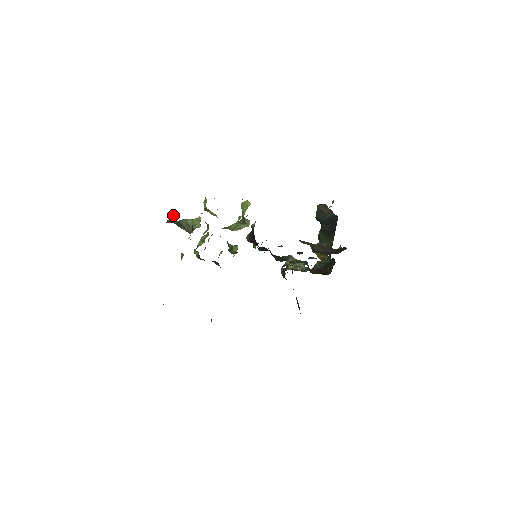
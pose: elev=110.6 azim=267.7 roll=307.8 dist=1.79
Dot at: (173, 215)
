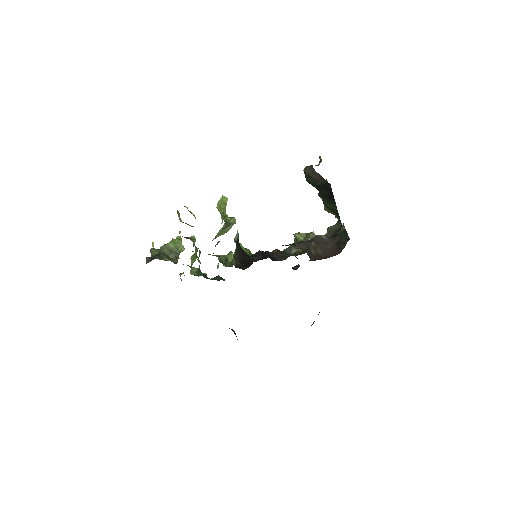
Dot at: (152, 242)
